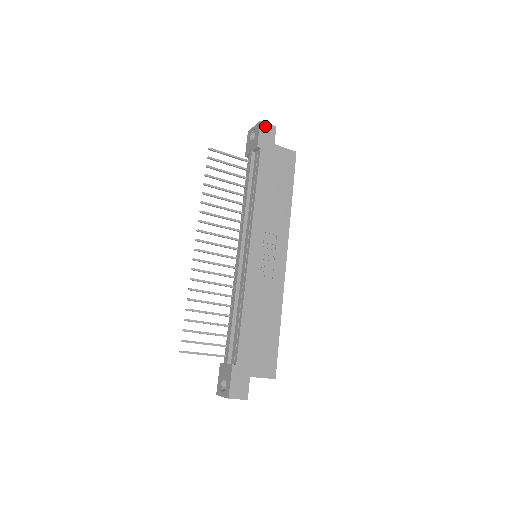
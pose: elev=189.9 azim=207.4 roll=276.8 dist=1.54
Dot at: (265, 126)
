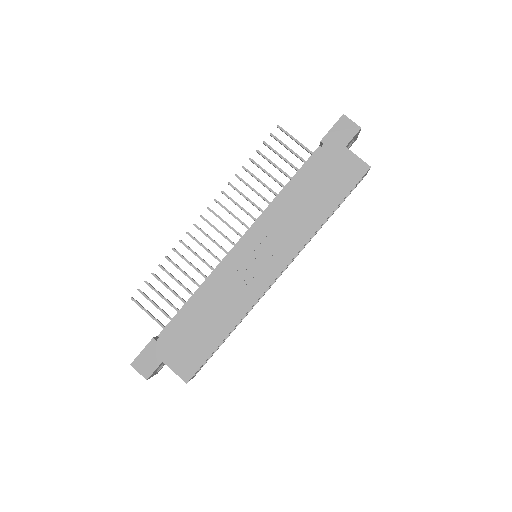
Dot at: (346, 122)
